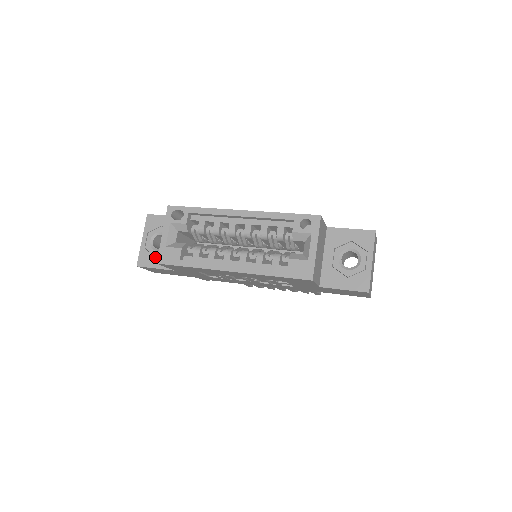
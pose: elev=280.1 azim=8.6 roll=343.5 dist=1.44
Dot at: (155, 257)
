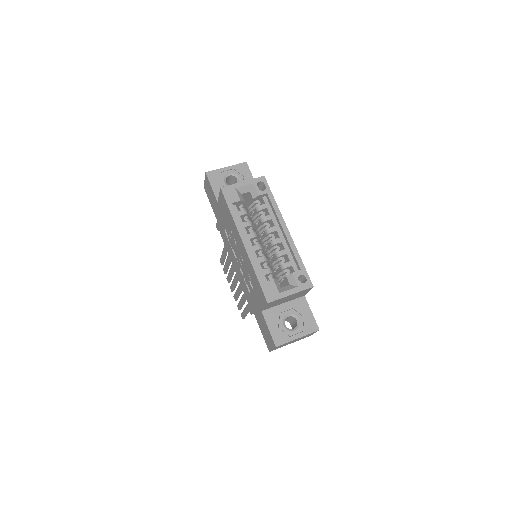
Dot at: occluded
